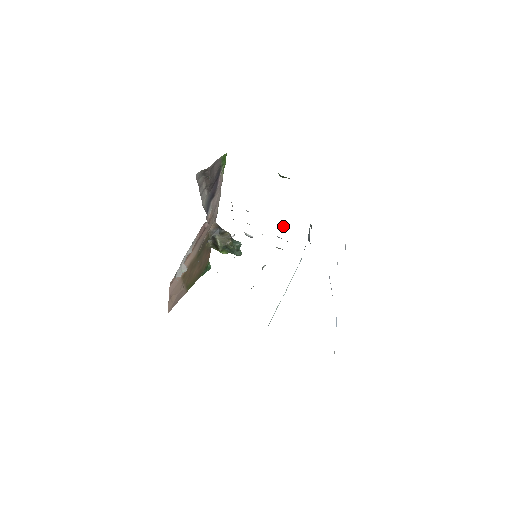
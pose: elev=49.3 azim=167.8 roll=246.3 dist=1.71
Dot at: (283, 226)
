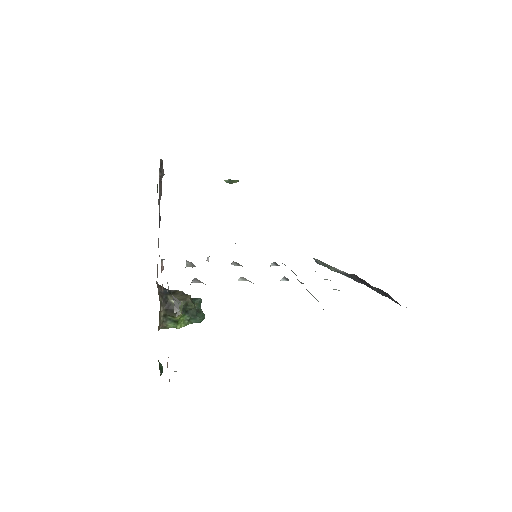
Dot at: occluded
